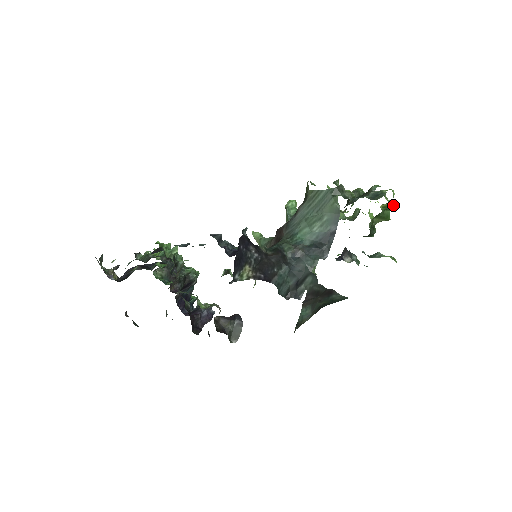
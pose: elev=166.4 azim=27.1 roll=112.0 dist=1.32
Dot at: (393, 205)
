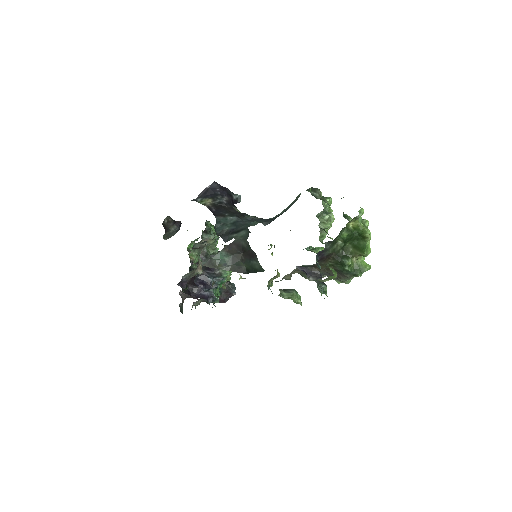
Dot at: (365, 230)
